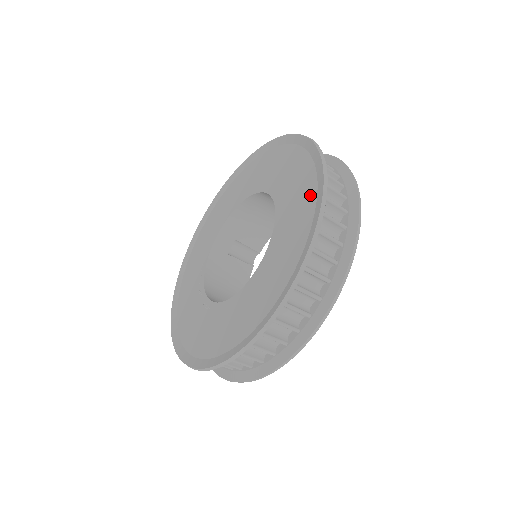
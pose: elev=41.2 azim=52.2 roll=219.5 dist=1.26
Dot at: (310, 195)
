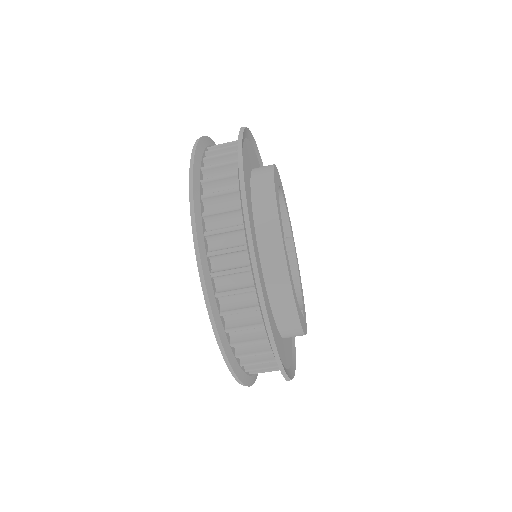
Dot at: occluded
